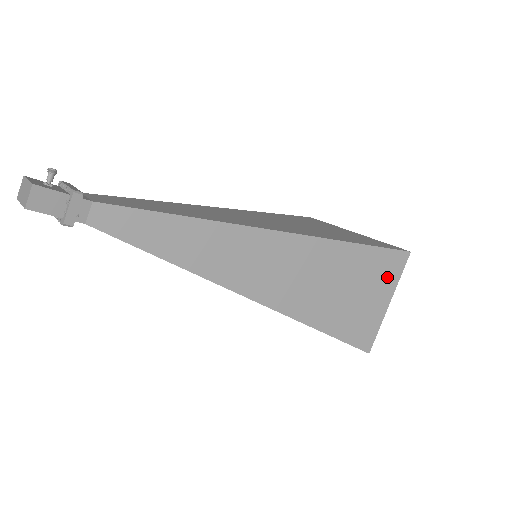
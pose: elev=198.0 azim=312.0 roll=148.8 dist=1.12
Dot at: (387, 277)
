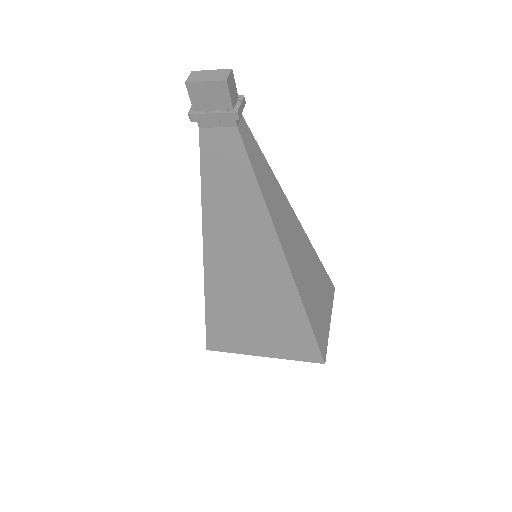
Dot at: (329, 300)
